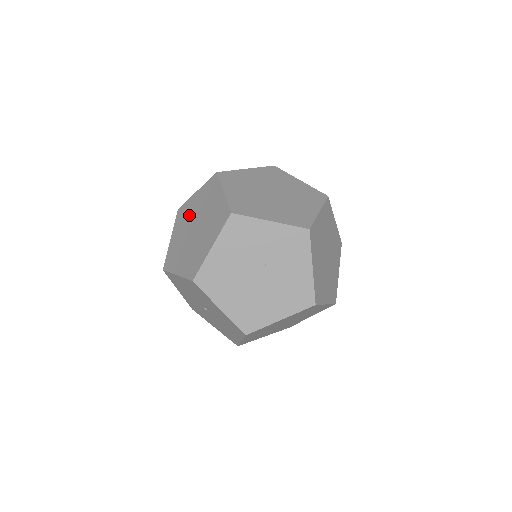
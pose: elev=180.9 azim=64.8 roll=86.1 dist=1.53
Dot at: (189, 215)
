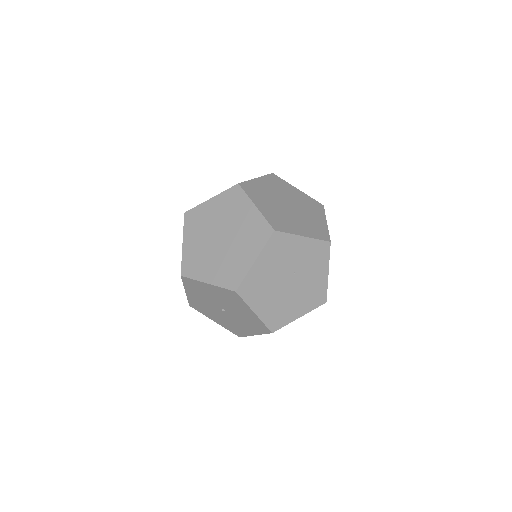
Dot at: (207, 222)
